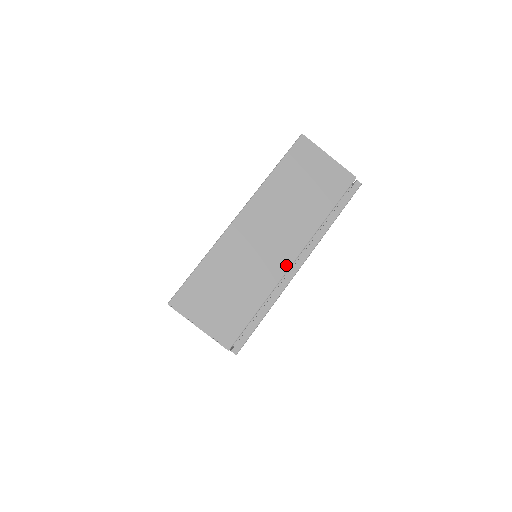
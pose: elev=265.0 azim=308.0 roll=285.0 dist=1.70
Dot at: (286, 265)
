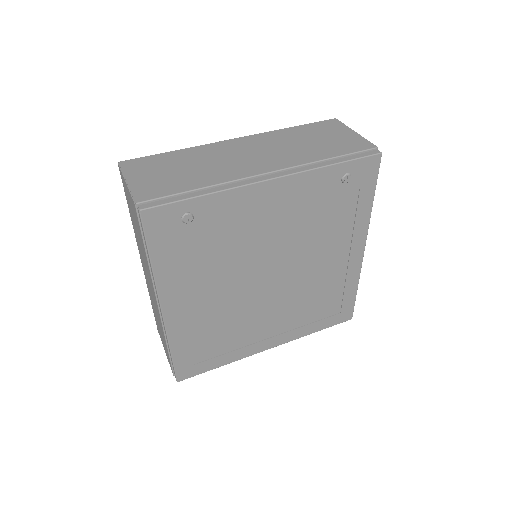
Dot at: (254, 173)
